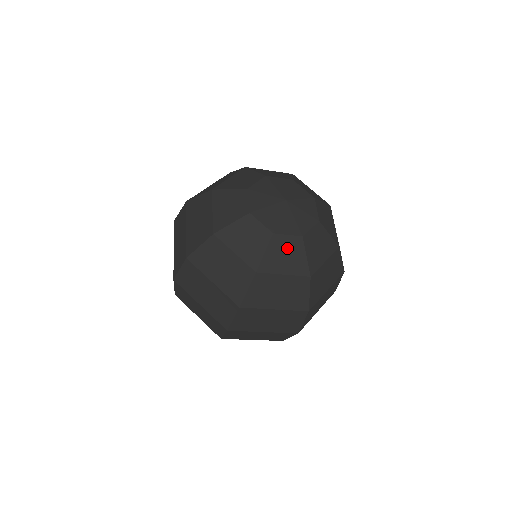
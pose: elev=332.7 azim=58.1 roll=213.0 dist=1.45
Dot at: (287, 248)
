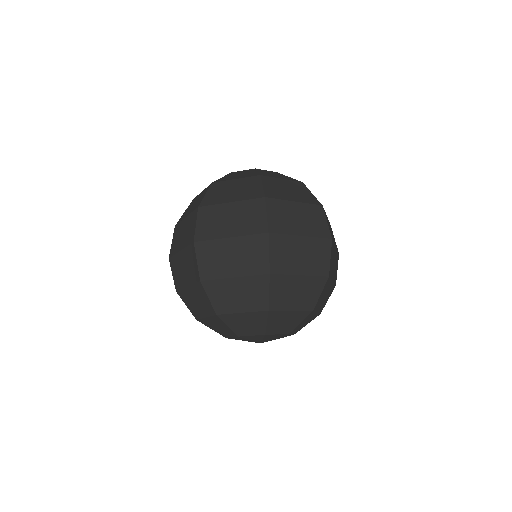
Dot at: (241, 173)
